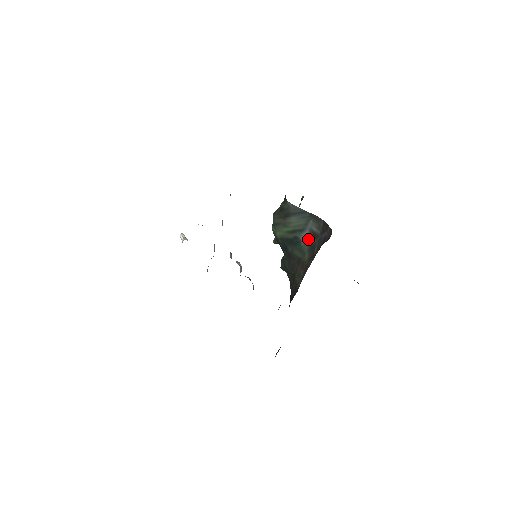
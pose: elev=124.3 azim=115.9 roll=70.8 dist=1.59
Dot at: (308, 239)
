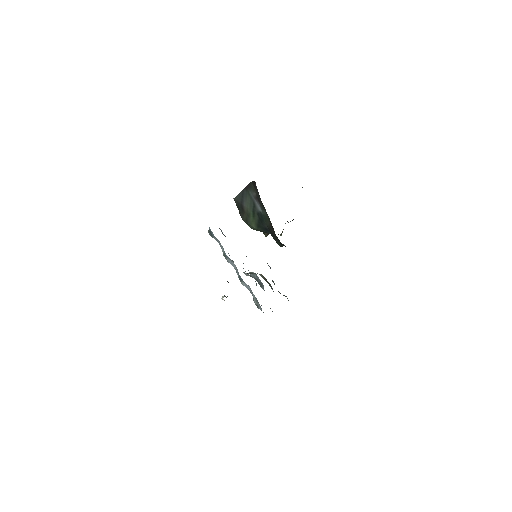
Dot at: (260, 205)
